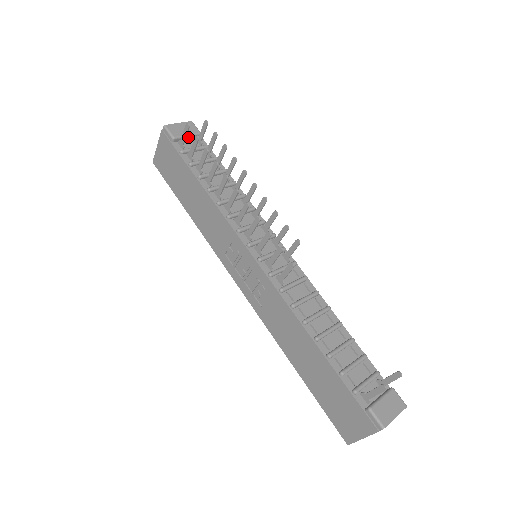
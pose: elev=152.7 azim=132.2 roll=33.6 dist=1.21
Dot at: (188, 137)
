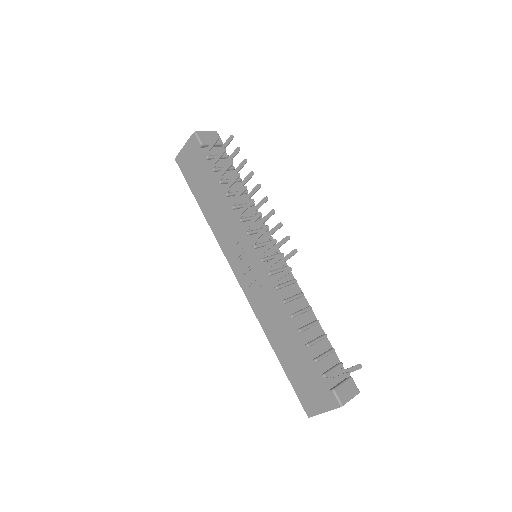
Dot at: occluded
